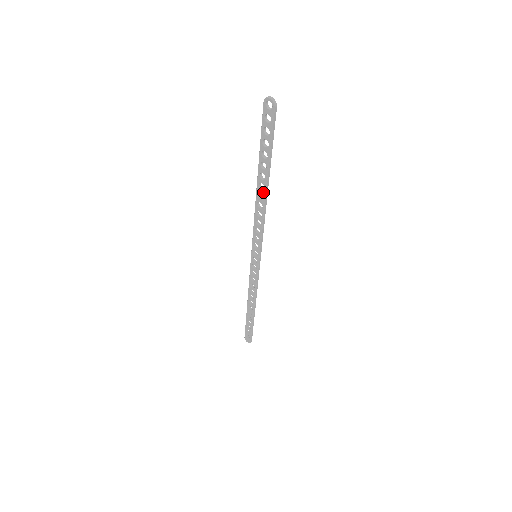
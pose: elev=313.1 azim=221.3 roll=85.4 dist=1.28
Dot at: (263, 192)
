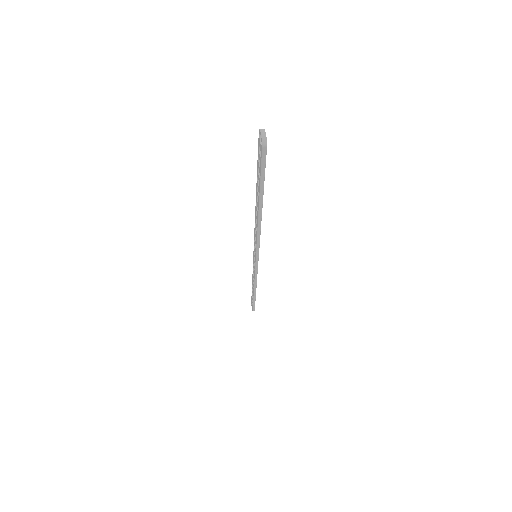
Dot at: (257, 213)
